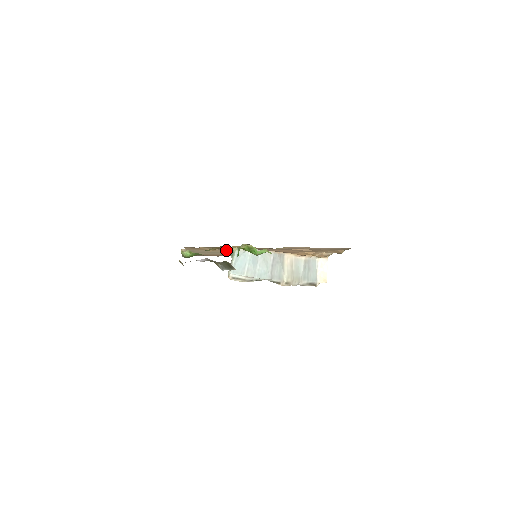
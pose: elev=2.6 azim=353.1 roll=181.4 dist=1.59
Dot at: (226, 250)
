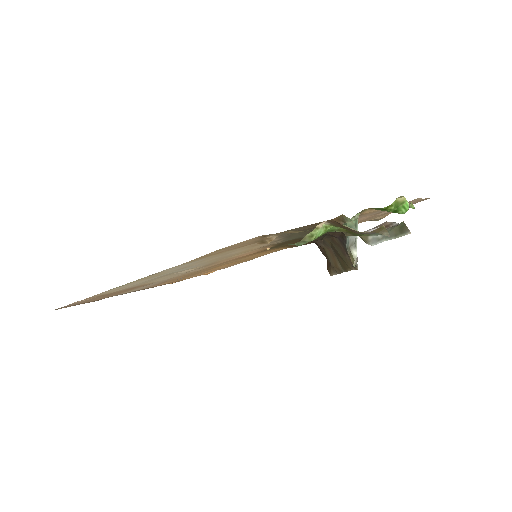
Dot at: (244, 249)
